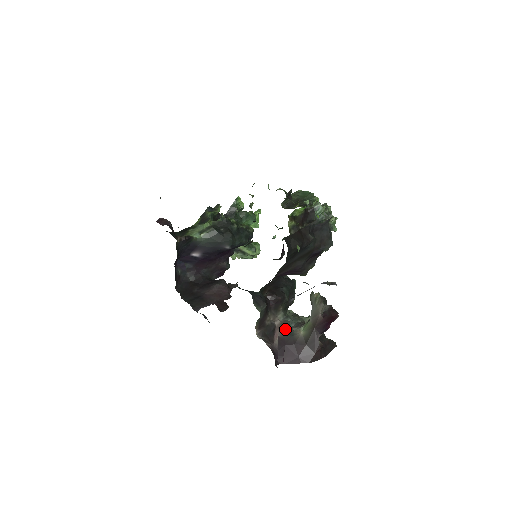
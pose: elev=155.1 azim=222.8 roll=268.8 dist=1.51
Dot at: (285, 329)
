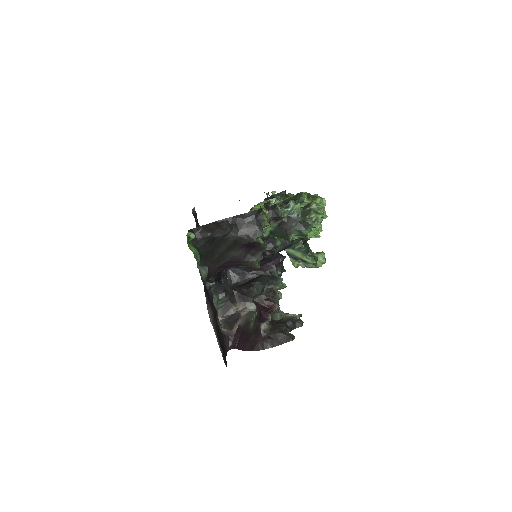
Dot at: (247, 319)
